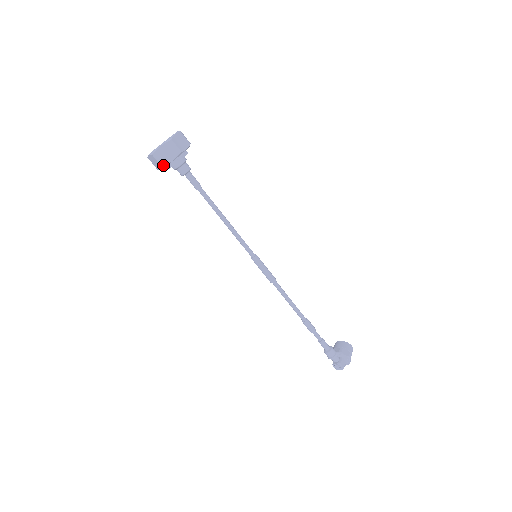
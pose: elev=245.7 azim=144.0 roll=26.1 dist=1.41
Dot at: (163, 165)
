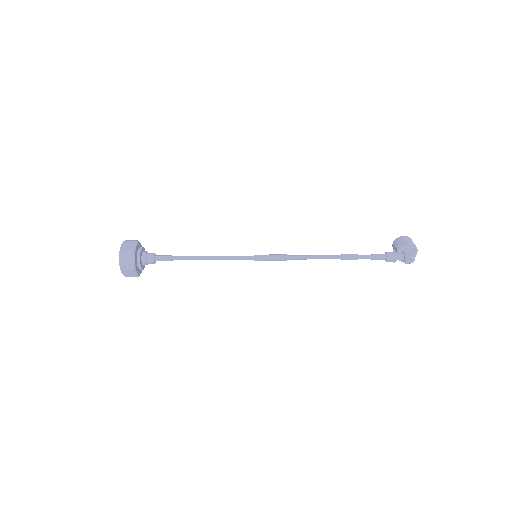
Dot at: (133, 269)
